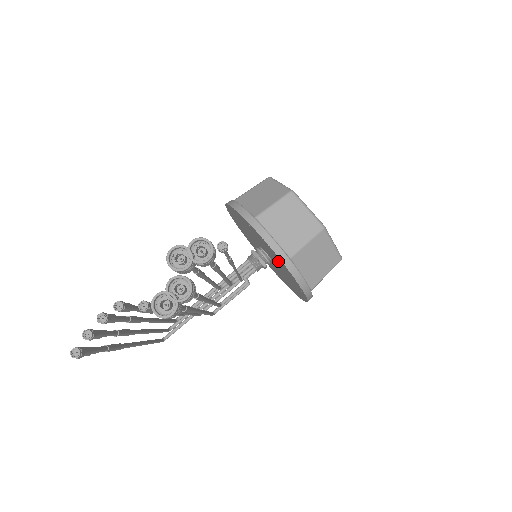
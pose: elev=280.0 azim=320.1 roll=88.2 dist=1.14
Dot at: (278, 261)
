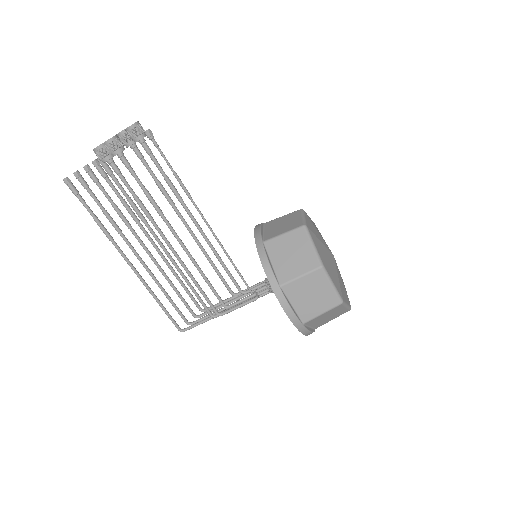
Dot at: occluded
